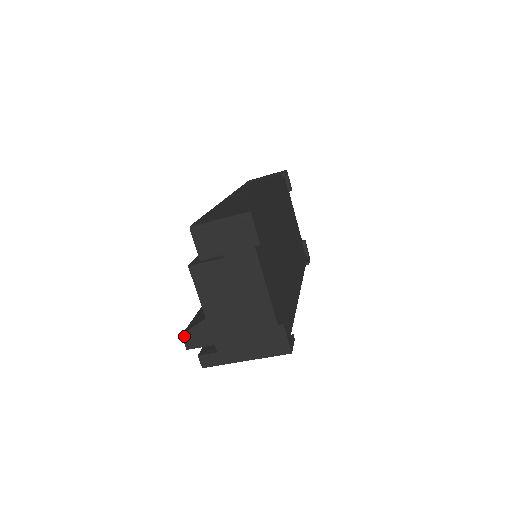
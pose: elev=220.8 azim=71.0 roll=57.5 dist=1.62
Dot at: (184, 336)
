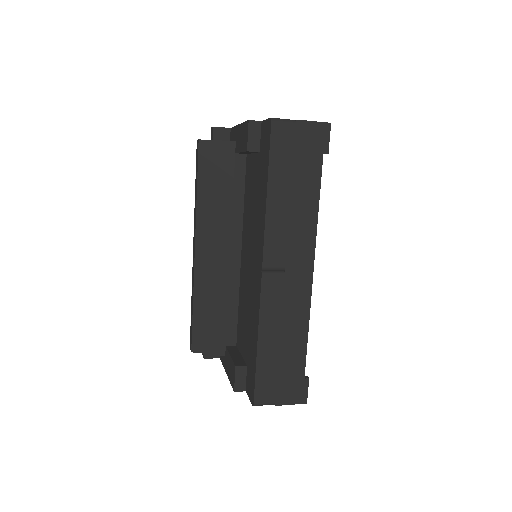
Dot at: (193, 352)
